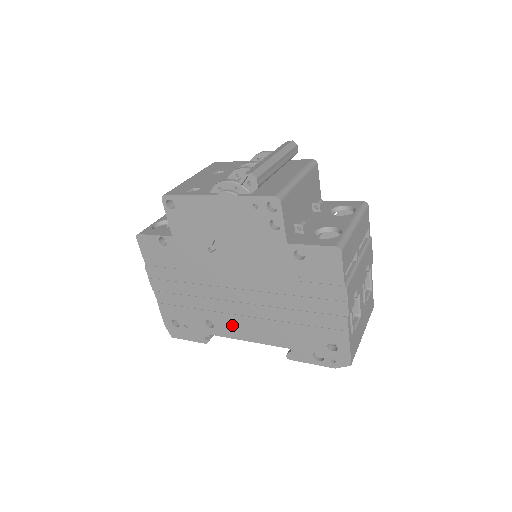
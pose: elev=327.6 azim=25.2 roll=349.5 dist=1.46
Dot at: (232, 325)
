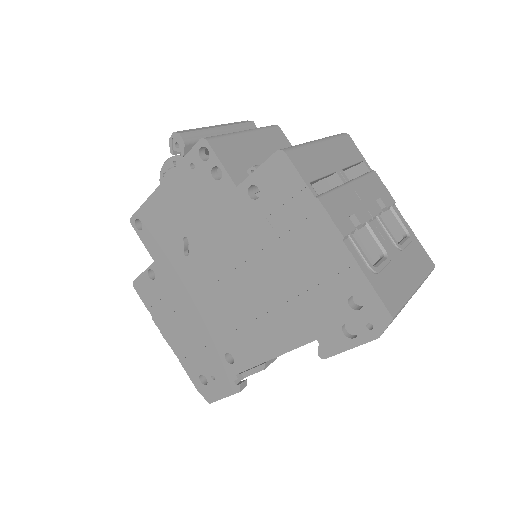
Dot at: (248, 344)
